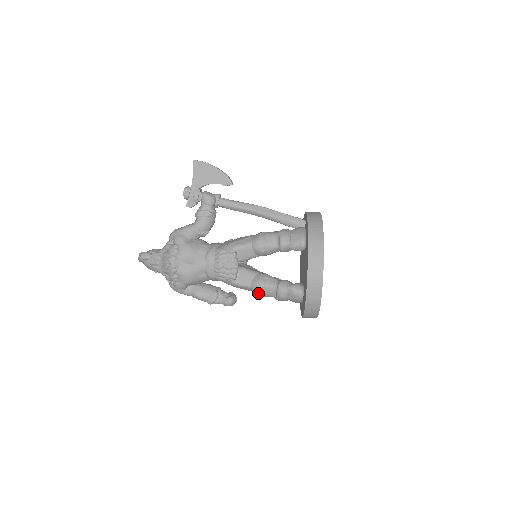
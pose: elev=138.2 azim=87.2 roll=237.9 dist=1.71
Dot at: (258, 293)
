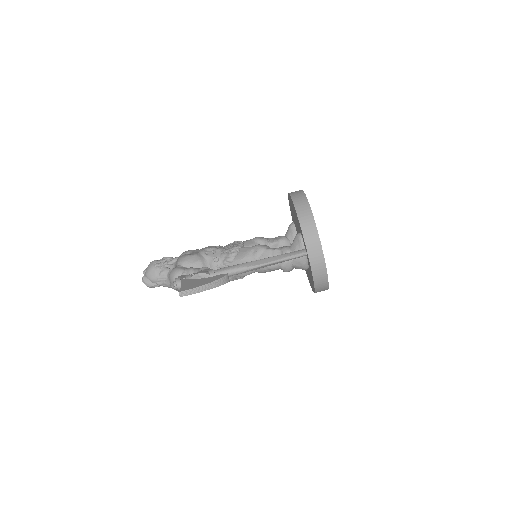
Dot at: occluded
